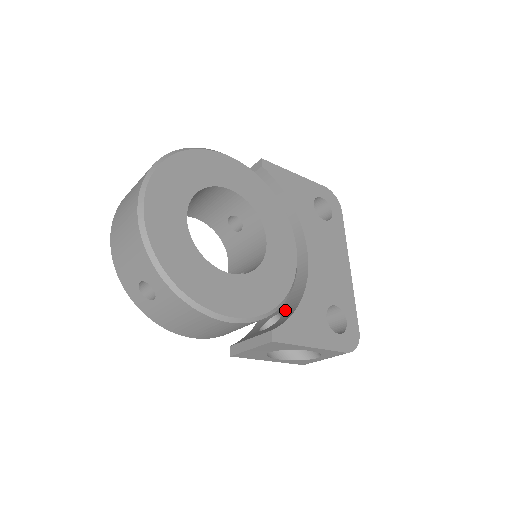
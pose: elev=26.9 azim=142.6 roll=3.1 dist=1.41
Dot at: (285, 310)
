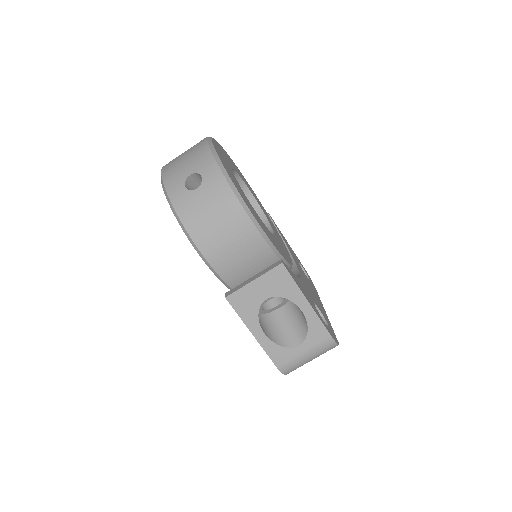
Dot at: occluded
